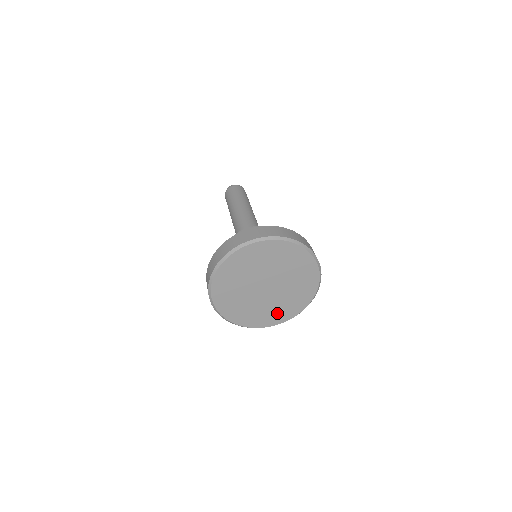
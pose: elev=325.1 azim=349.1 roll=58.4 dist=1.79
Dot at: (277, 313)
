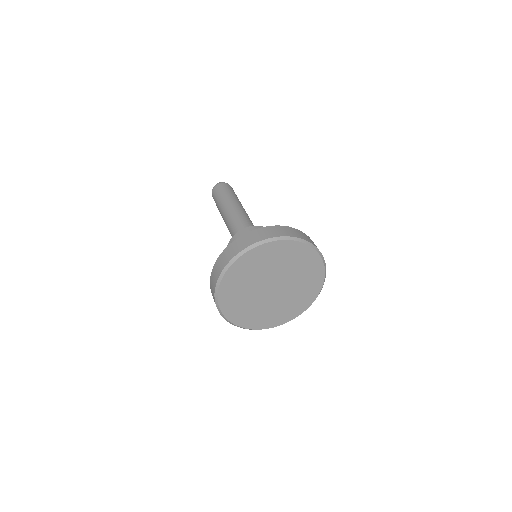
Dot at: (259, 318)
